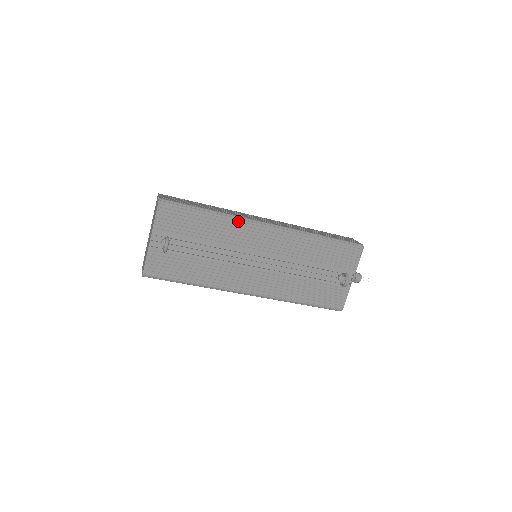
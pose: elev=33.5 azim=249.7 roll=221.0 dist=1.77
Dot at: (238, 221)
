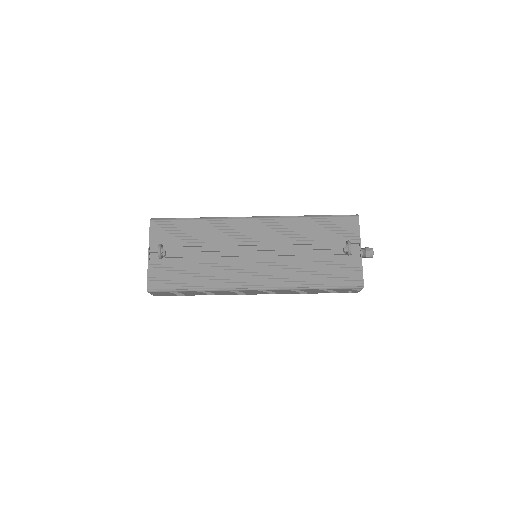
Dot at: (224, 220)
